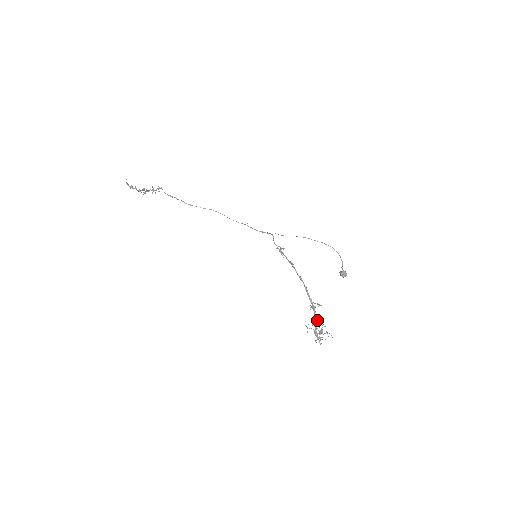
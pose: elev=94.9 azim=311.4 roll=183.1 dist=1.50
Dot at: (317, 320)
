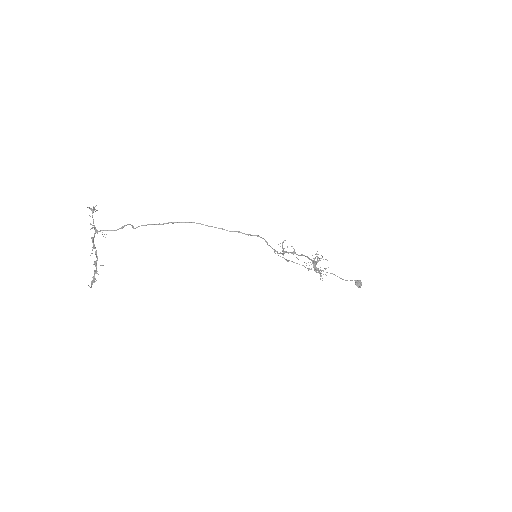
Dot at: occluded
